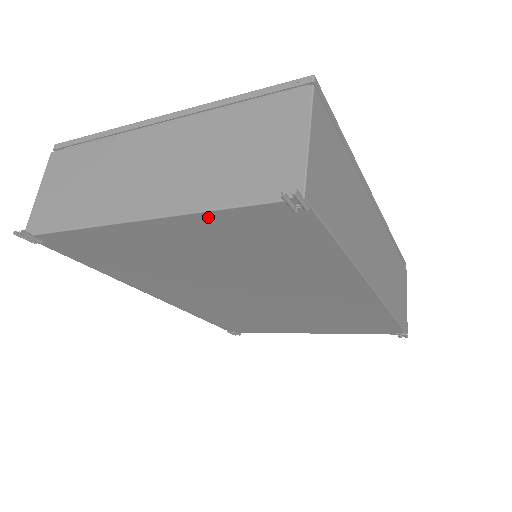
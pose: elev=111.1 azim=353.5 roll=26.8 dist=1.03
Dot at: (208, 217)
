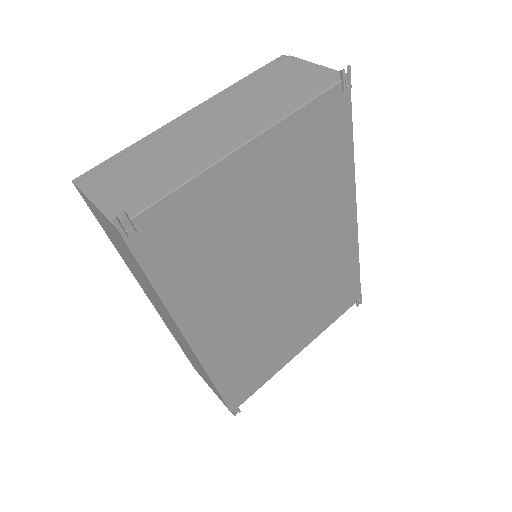
Dot at: (295, 120)
